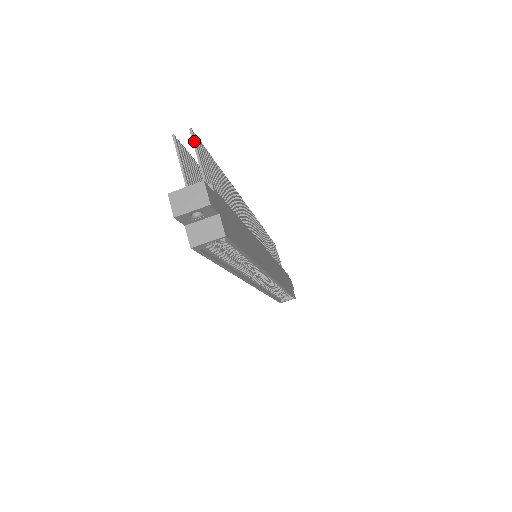
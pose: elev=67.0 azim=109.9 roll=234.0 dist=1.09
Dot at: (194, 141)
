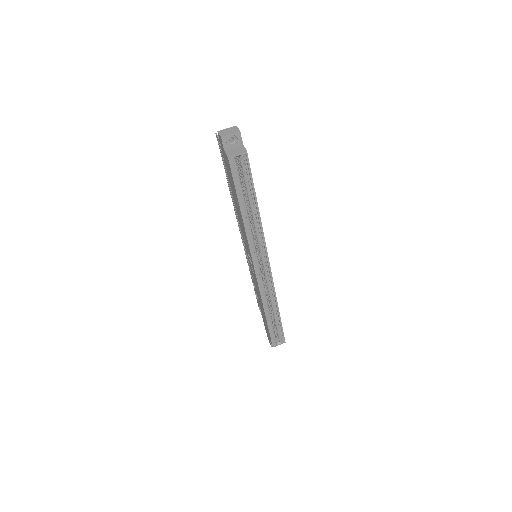
Dot at: occluded
